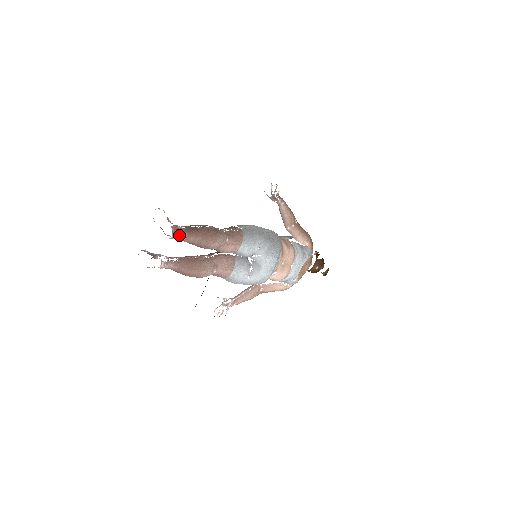
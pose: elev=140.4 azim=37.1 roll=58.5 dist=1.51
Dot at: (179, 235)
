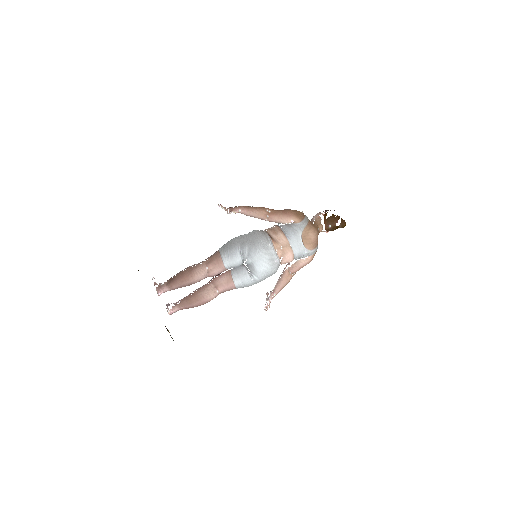
Dot at: (164, 290)
